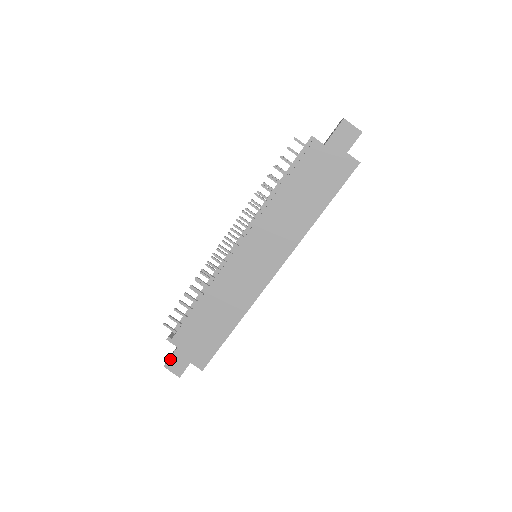
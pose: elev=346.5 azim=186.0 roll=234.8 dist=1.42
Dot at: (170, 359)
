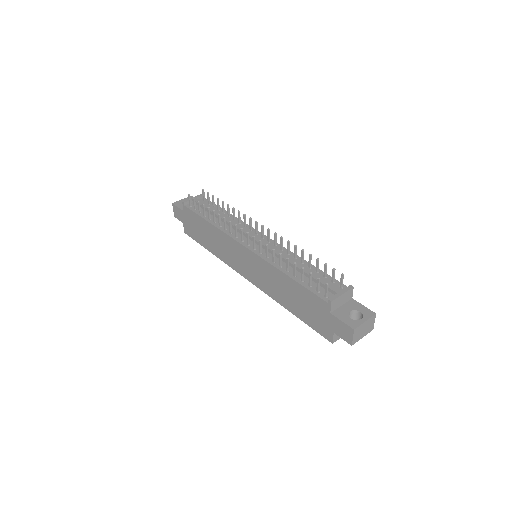
Dot at: (177, 207)
